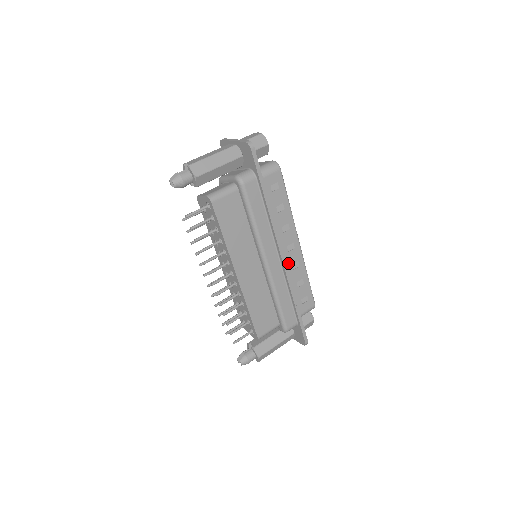
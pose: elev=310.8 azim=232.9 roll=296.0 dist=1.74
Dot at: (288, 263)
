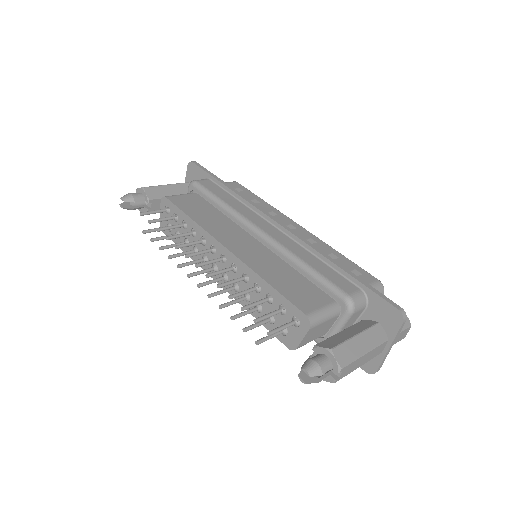
Dot at: occluded
